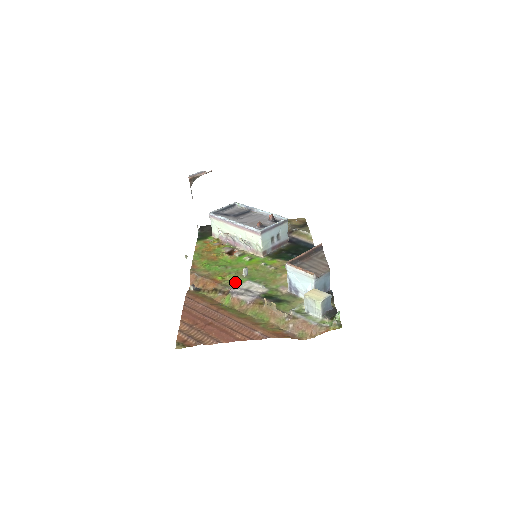
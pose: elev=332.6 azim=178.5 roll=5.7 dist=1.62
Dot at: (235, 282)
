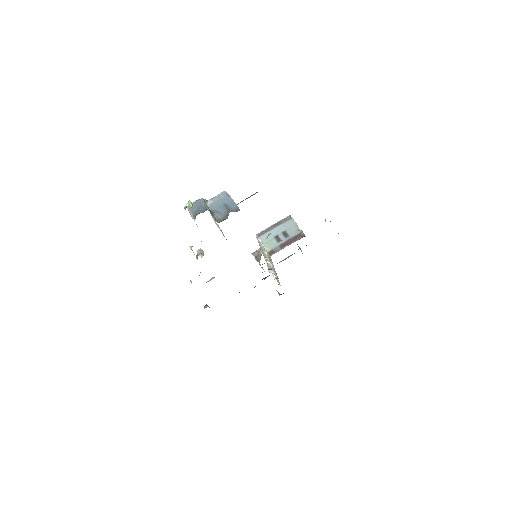
Dot at: occluded
